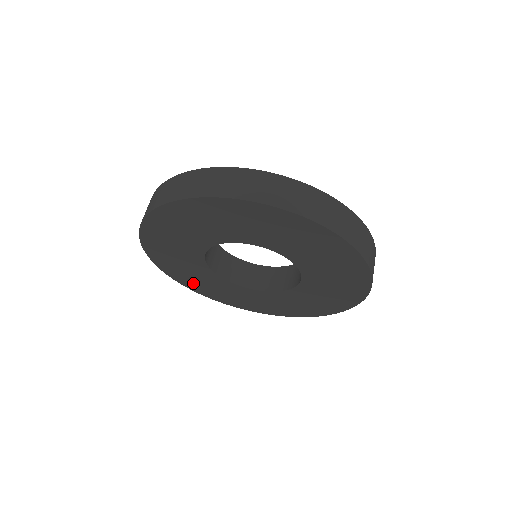
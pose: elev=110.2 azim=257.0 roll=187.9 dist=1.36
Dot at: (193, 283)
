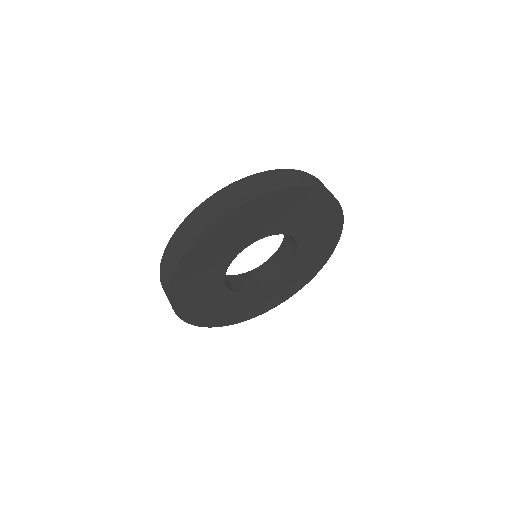
Dot at: (230, 317)
